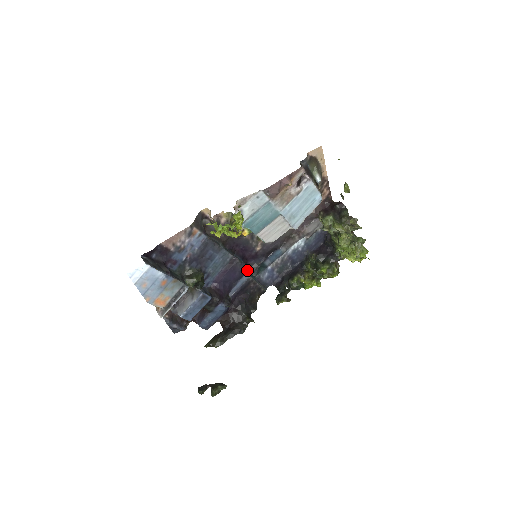
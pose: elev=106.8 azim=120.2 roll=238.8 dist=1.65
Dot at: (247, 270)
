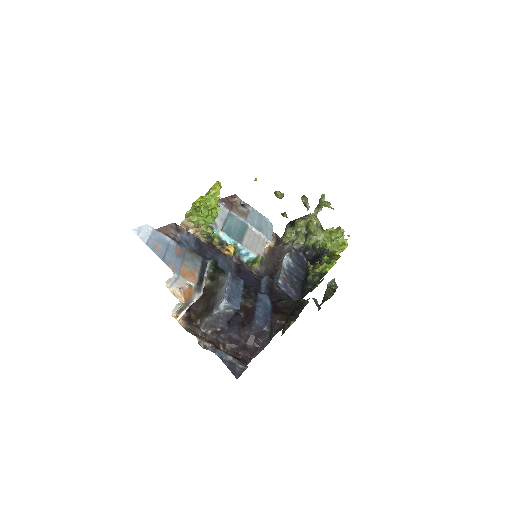
Dot at: (260, 278)
